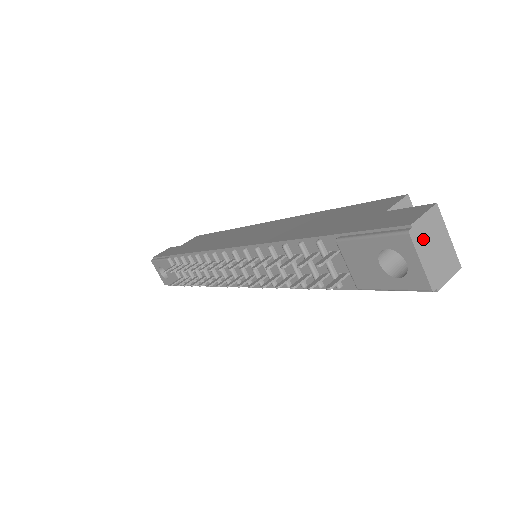
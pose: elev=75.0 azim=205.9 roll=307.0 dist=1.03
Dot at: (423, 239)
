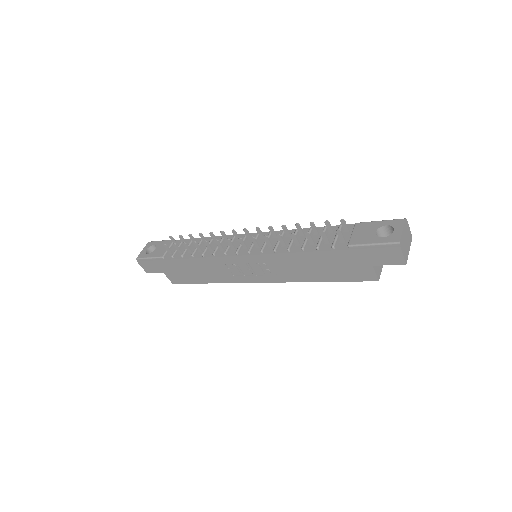
Dot at: (406, 230)
